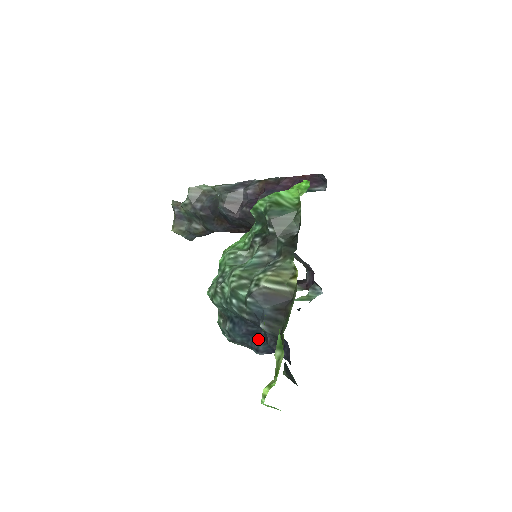
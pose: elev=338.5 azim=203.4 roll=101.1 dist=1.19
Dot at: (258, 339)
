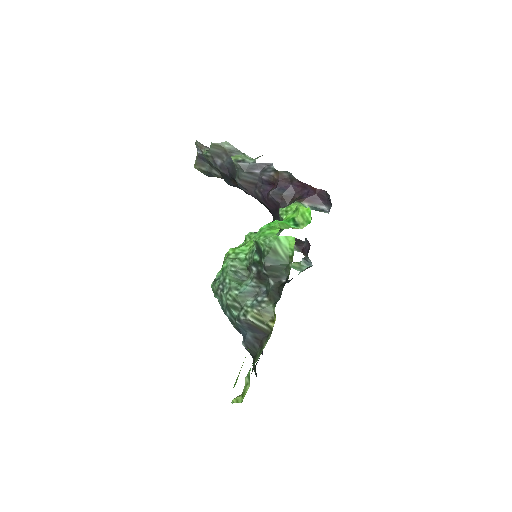
Dot at: occluded
